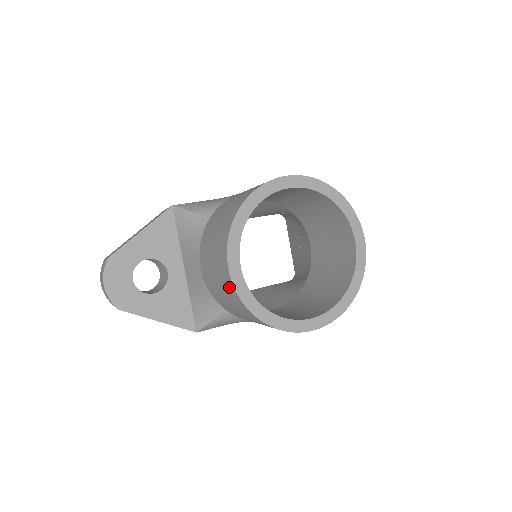
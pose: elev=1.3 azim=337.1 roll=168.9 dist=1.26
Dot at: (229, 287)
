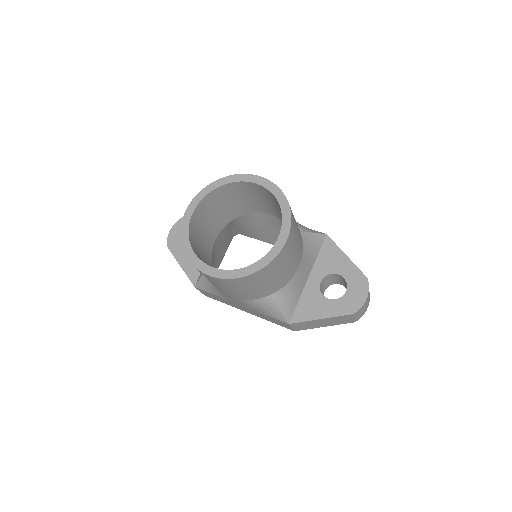
Dot at: occluded
